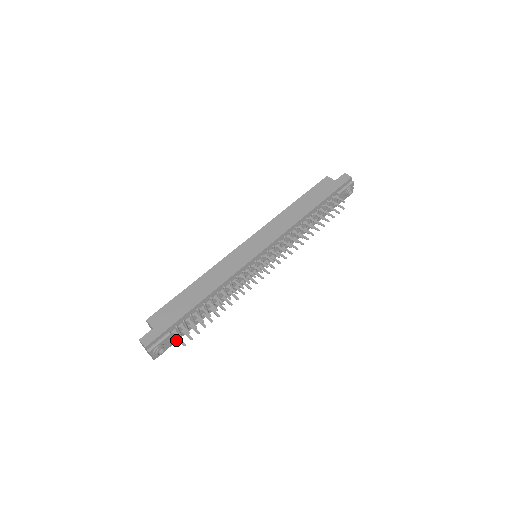
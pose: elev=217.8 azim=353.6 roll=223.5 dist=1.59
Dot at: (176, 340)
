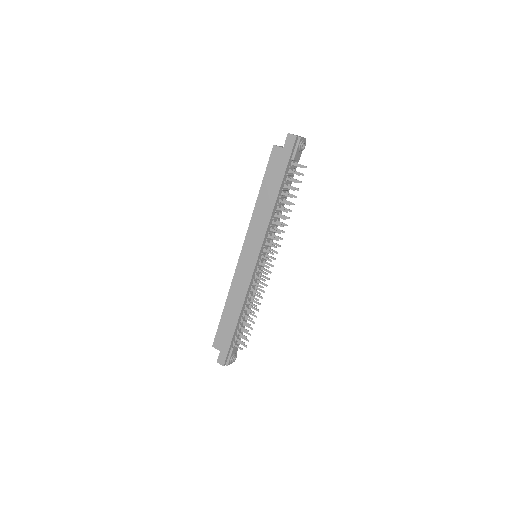
Dot at: occluded
